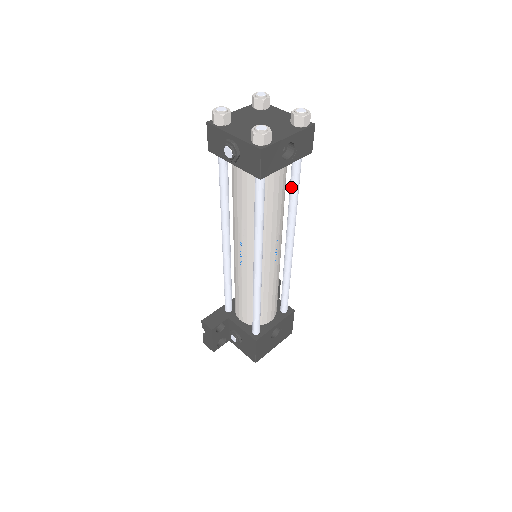
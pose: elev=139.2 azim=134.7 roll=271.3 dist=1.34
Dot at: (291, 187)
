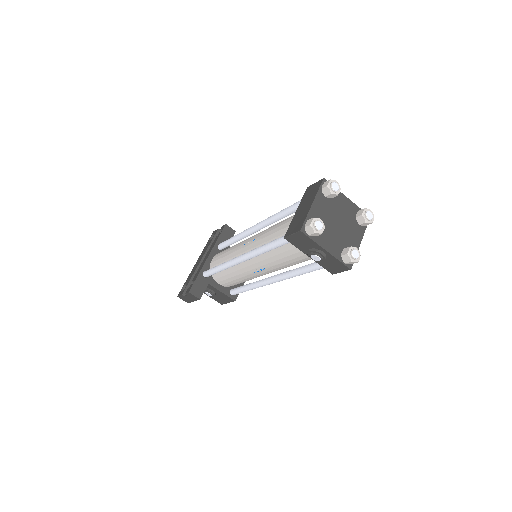
Dot at: occluded
